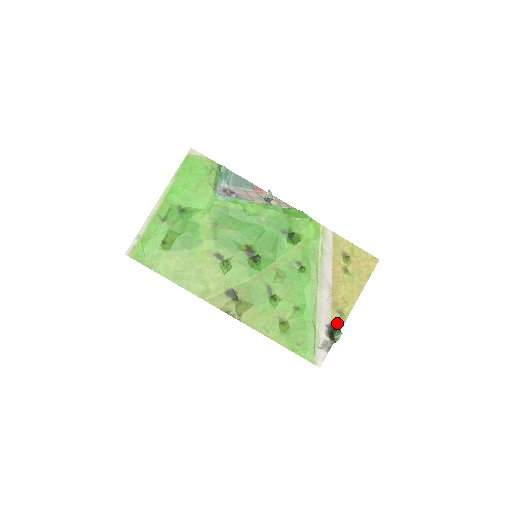
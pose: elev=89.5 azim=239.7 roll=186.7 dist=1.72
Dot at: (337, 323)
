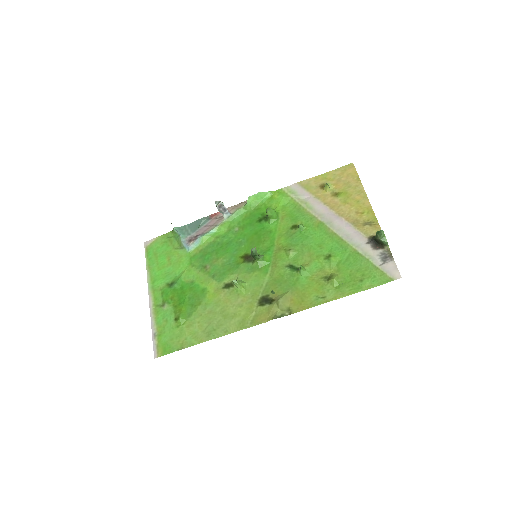
Dot at: (374, 233)
